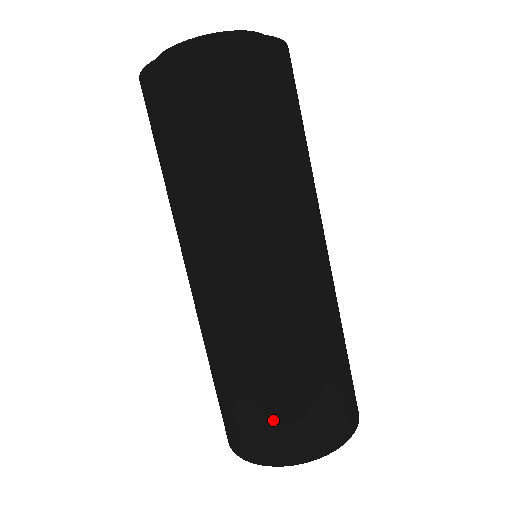
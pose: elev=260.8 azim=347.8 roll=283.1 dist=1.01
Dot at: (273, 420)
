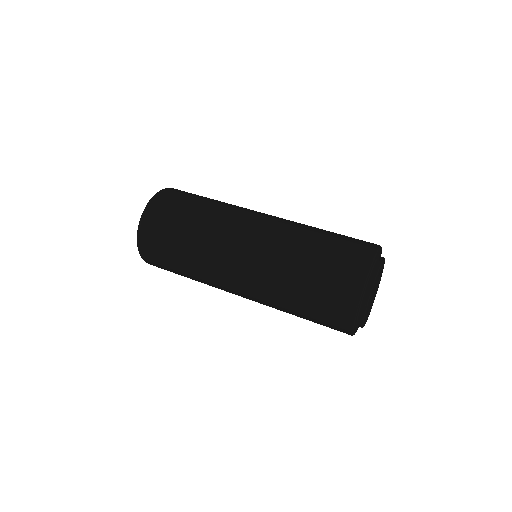
Dot at: occluded
